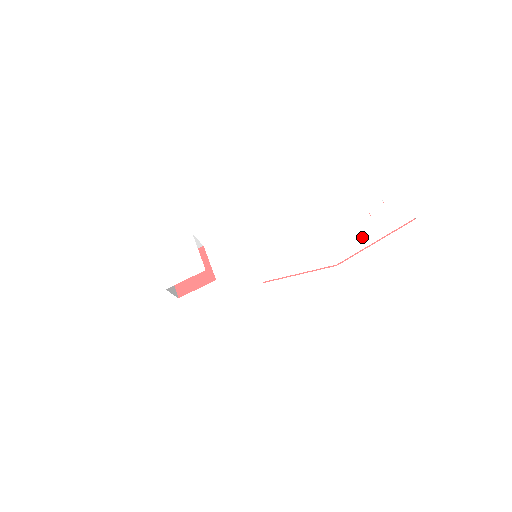
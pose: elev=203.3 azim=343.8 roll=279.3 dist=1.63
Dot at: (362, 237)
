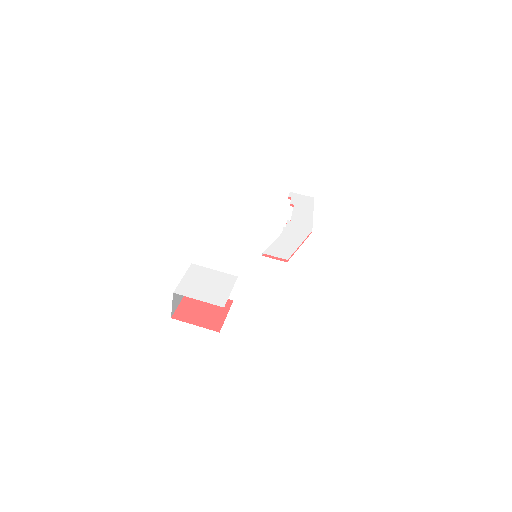
Dot at: (305, 214)
